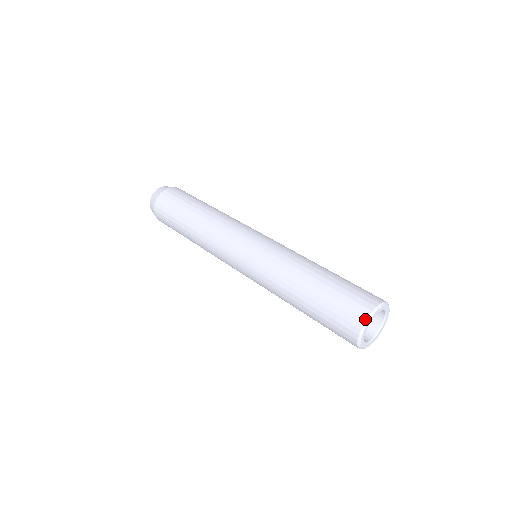
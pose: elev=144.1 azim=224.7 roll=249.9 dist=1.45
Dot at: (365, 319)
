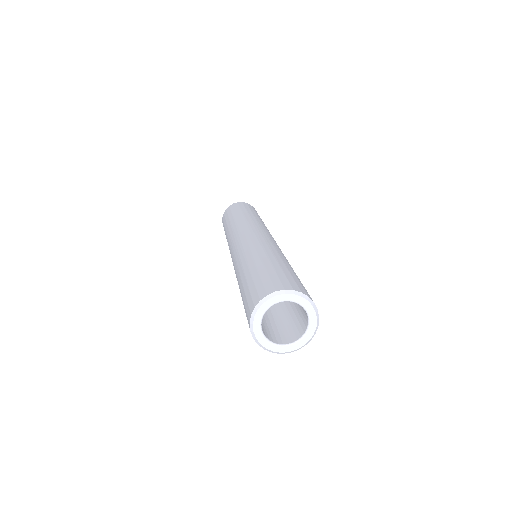
Dot at: (250, 318)
